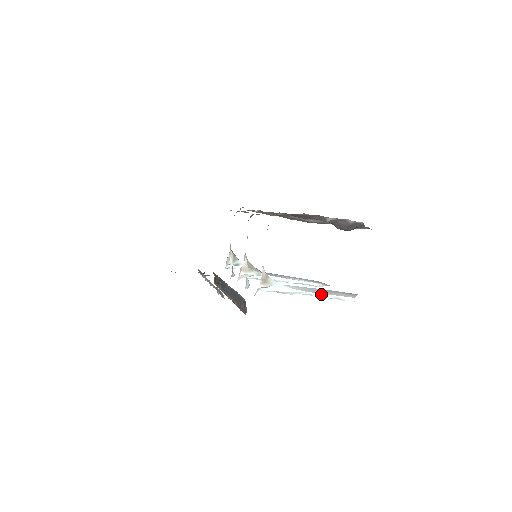
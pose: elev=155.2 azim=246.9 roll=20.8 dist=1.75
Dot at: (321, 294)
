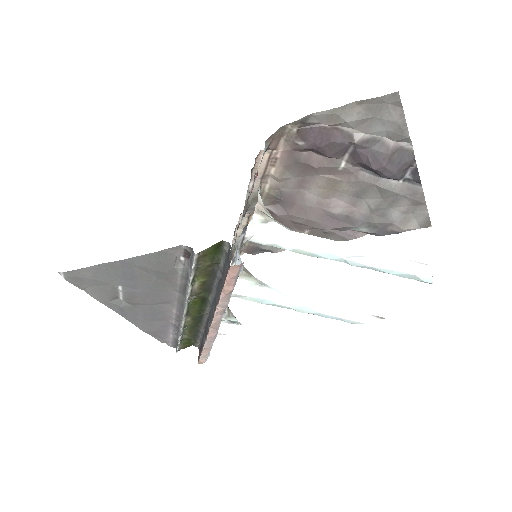
Dot at: (366, 250)
